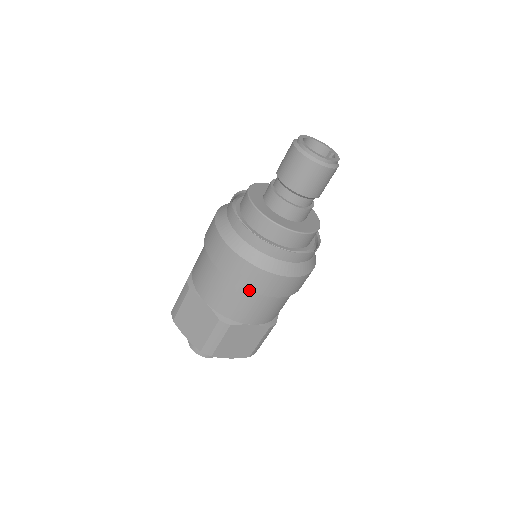
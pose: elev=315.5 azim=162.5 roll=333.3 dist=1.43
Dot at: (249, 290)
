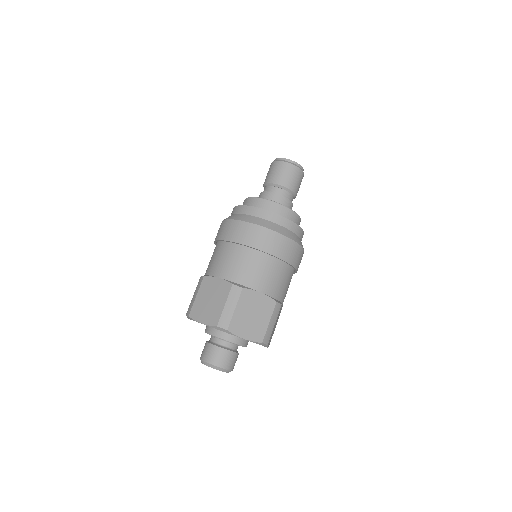
Dot at: (255, 248)
